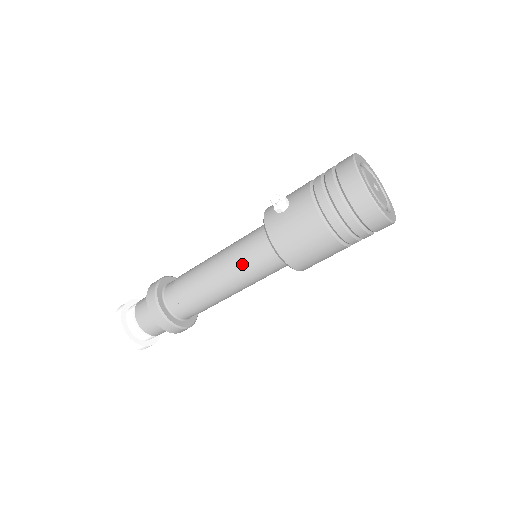
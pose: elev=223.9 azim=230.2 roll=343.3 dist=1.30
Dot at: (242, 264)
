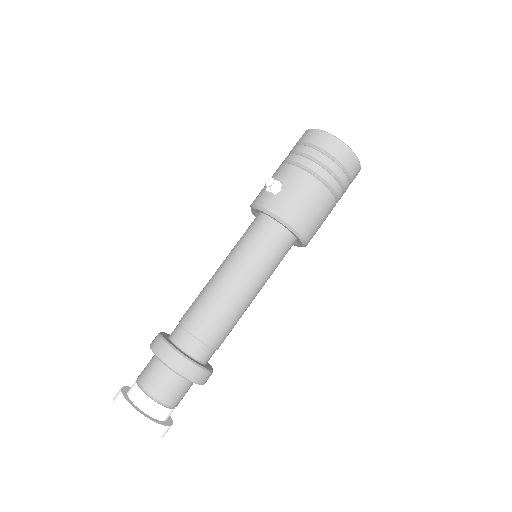
Dot at: (257, 260)
